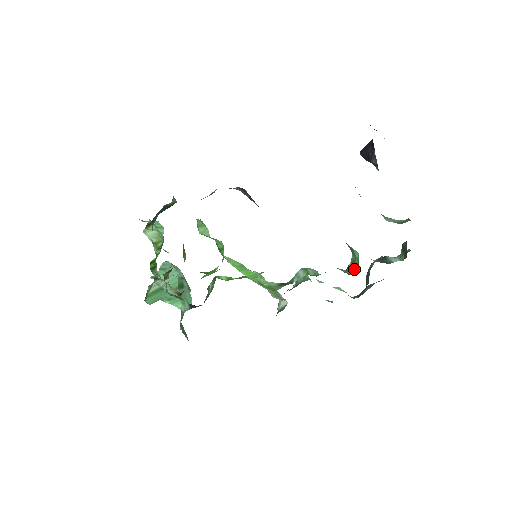
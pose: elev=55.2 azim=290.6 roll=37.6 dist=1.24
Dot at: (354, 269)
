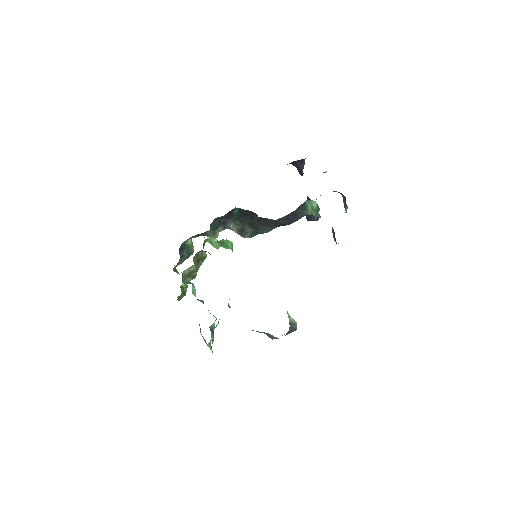
Dot at: (318, 214)
